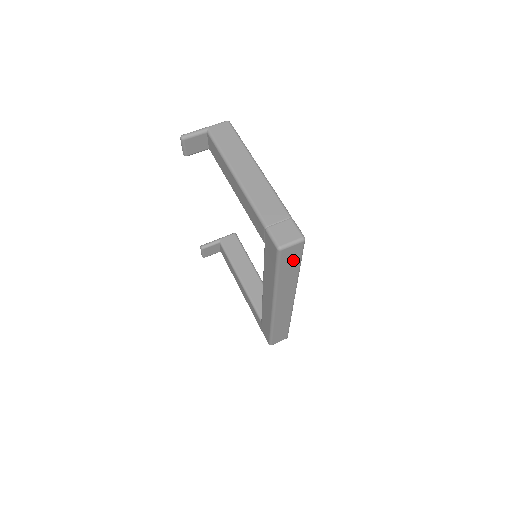
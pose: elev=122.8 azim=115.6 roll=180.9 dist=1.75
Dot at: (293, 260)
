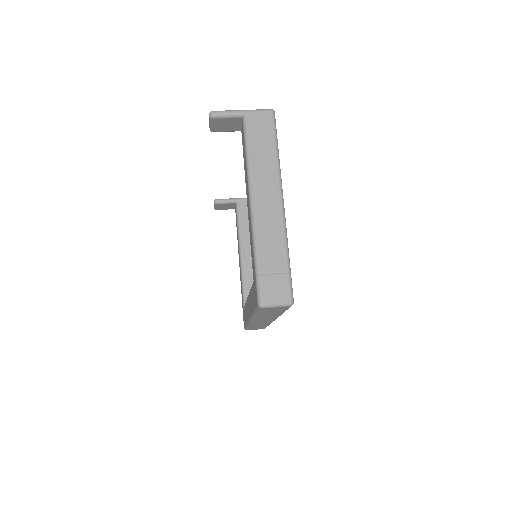
Dot at: (276, 310)
